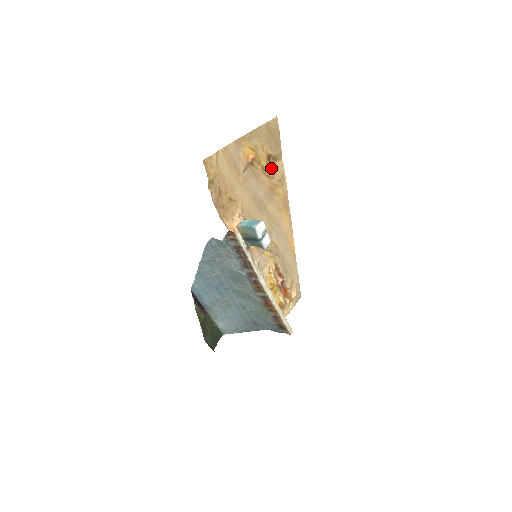
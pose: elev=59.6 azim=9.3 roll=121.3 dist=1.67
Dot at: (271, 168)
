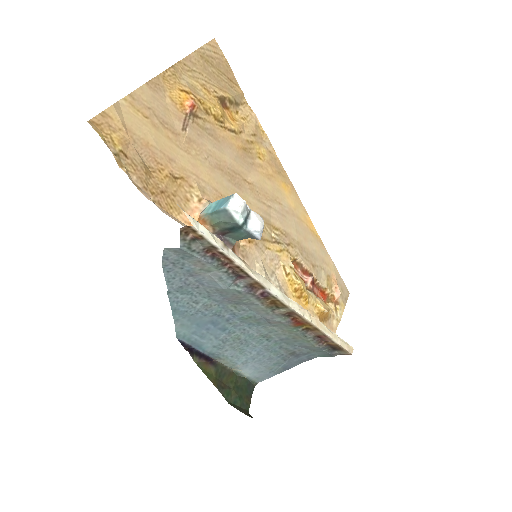
Dot at: (233, 118)
